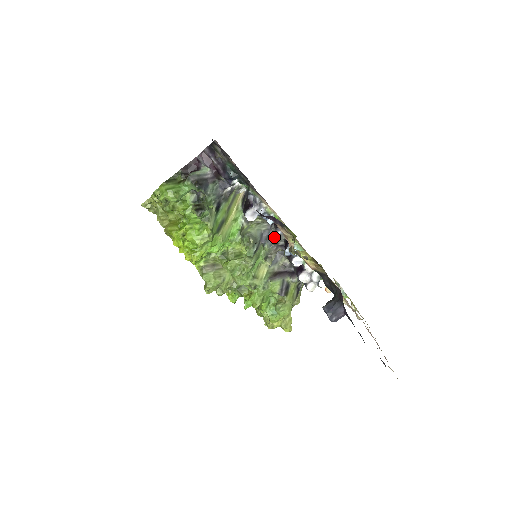
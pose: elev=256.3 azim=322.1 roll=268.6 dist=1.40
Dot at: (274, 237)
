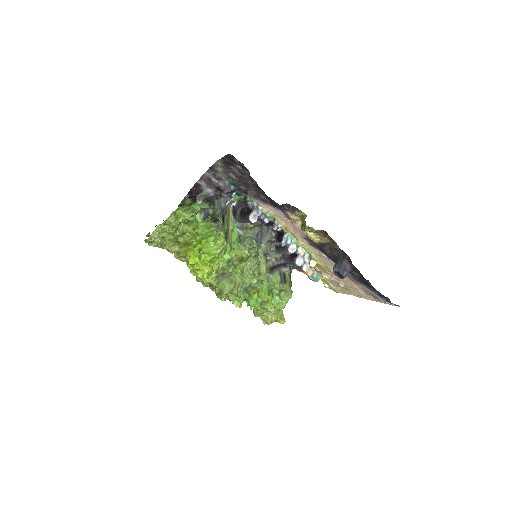
Dot at: (266, 236)
